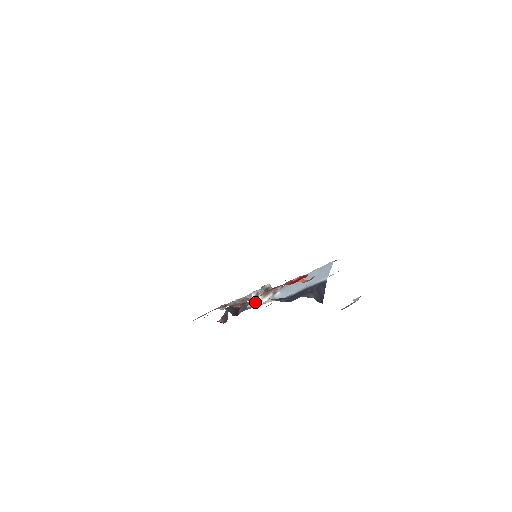
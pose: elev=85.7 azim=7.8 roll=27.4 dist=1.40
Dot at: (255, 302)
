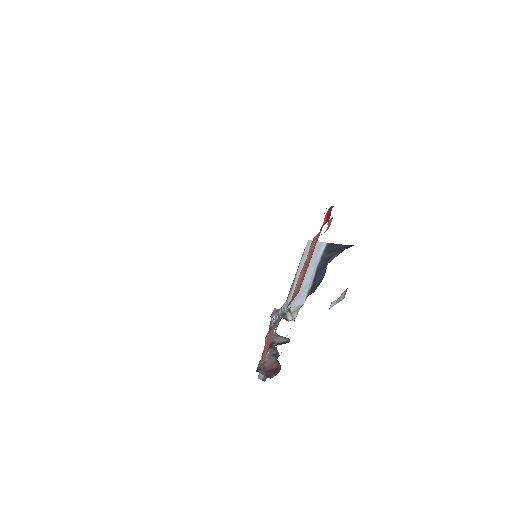
Dot at: (287, 320)
